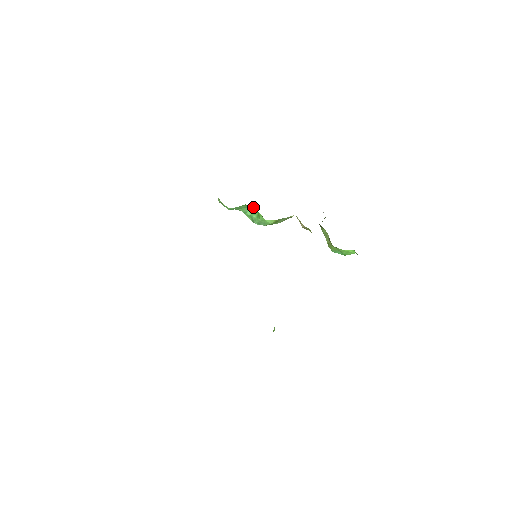
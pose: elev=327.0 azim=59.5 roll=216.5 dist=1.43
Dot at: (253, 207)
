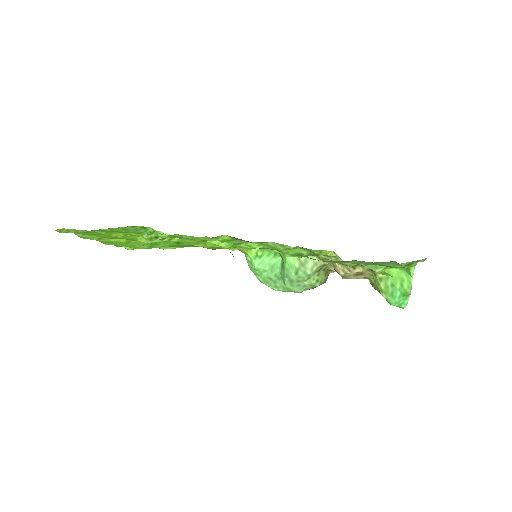
Dot at: (281, 262)
